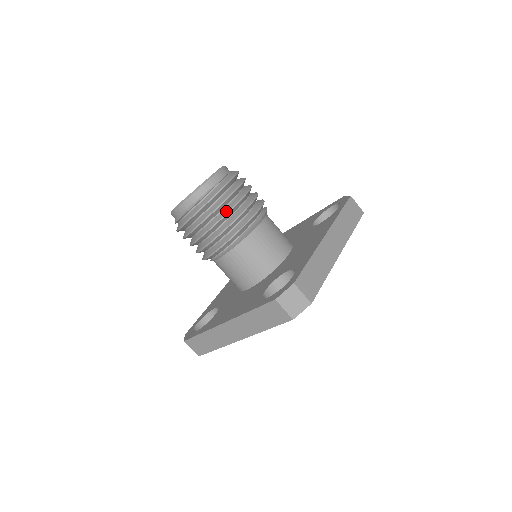
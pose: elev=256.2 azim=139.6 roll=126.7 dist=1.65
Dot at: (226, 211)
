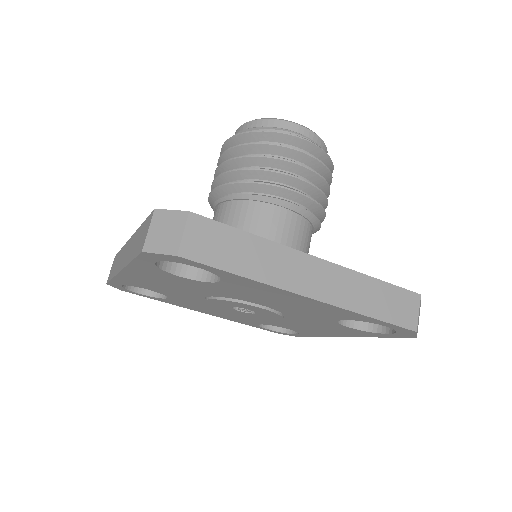
Dot at: (264, 155)
